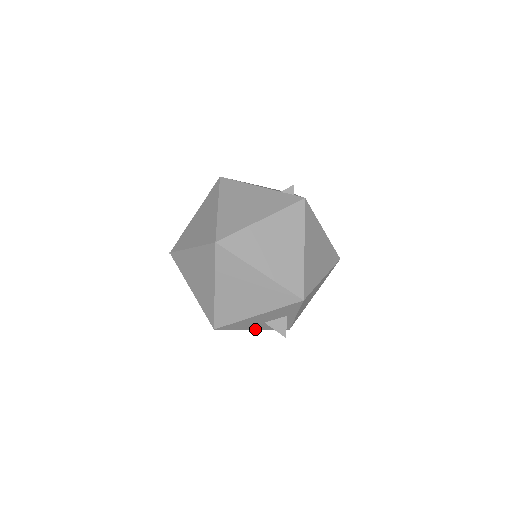
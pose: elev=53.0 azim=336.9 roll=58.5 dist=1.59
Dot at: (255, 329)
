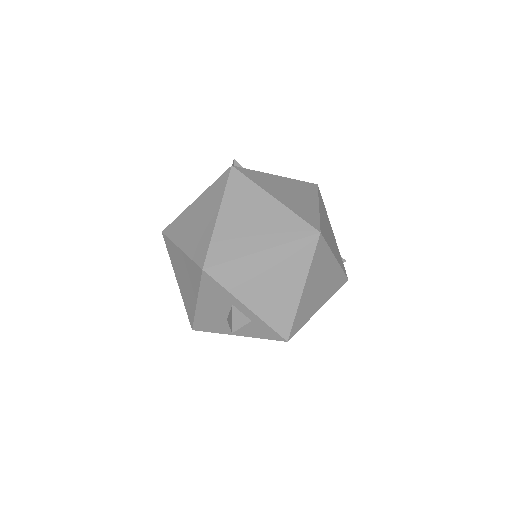
Dot at: (238, 335)
